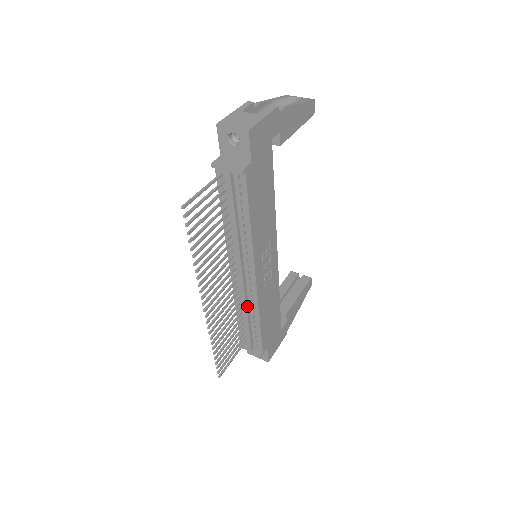
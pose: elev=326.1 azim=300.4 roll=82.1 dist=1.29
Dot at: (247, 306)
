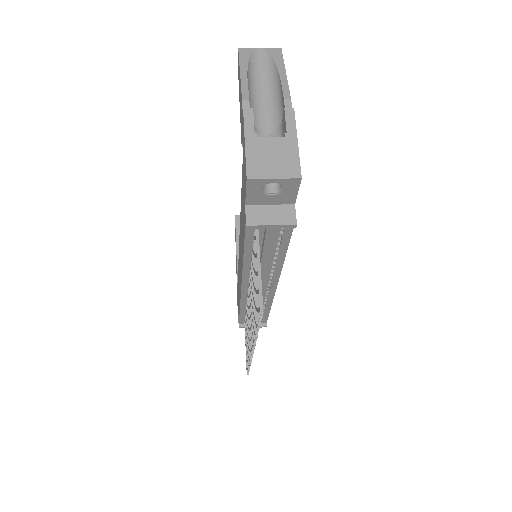
Dot at: occluded
